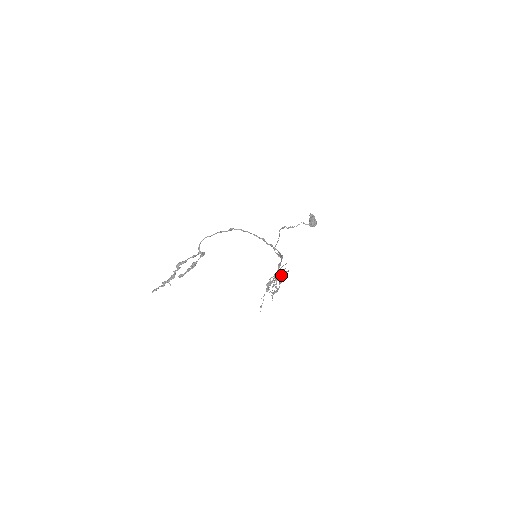
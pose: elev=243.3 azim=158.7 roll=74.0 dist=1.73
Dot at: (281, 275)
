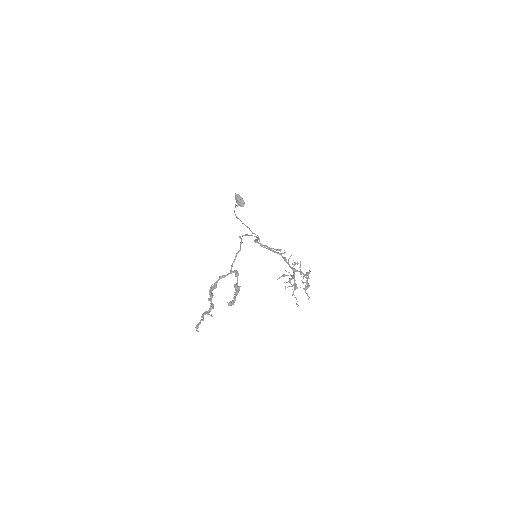
Dot at: (310, 271)
